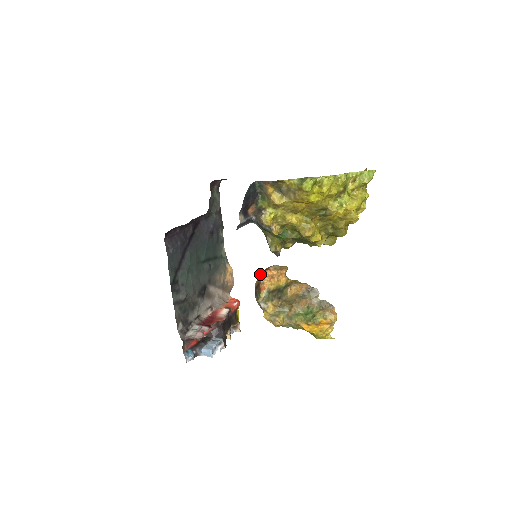
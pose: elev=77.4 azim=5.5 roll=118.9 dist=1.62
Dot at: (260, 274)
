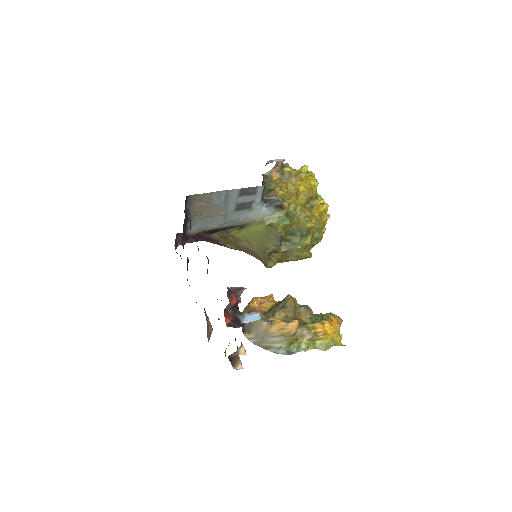
Dot at: occluded
